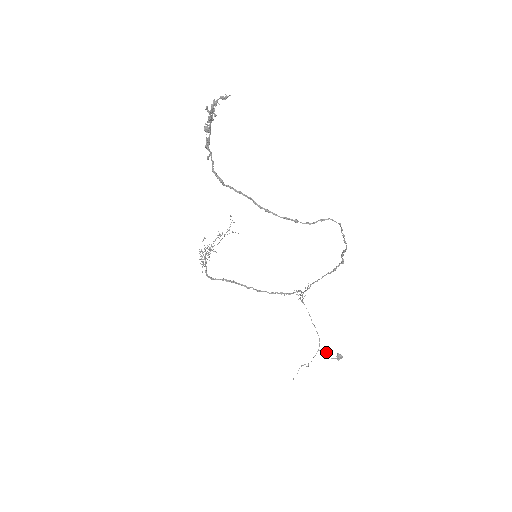
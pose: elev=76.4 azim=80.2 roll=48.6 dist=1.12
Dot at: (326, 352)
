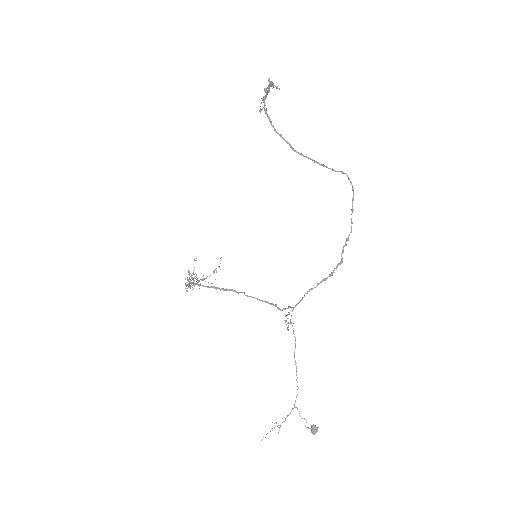
Dot at: occluded
